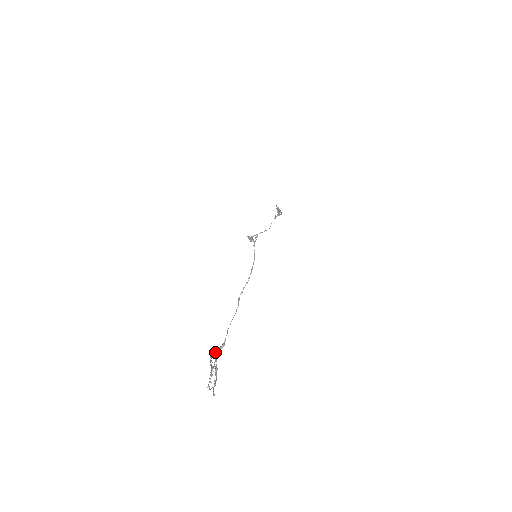
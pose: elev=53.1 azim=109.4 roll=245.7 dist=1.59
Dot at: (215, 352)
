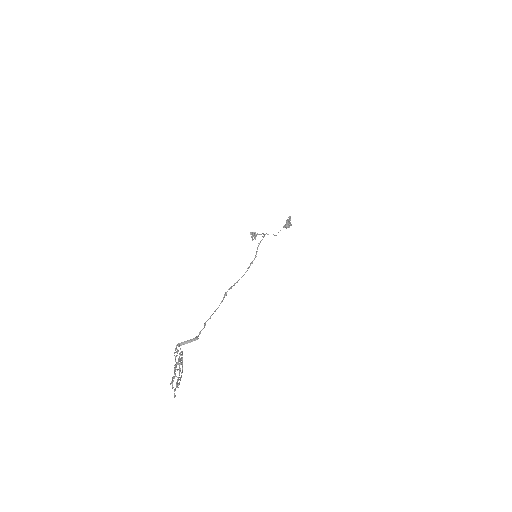
Dot at: (183, 342)
